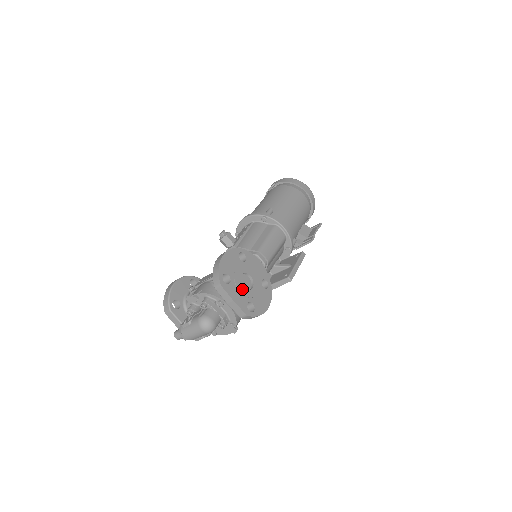
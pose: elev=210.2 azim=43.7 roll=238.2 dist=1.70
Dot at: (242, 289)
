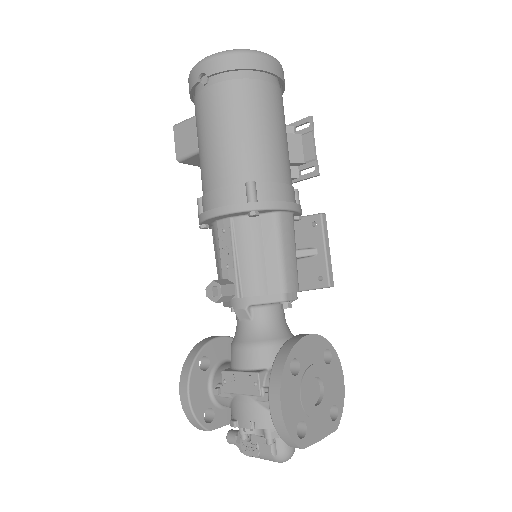
Dot at: (318, 411)
